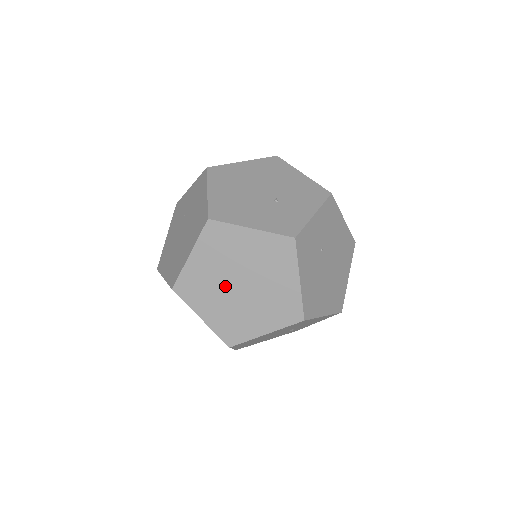
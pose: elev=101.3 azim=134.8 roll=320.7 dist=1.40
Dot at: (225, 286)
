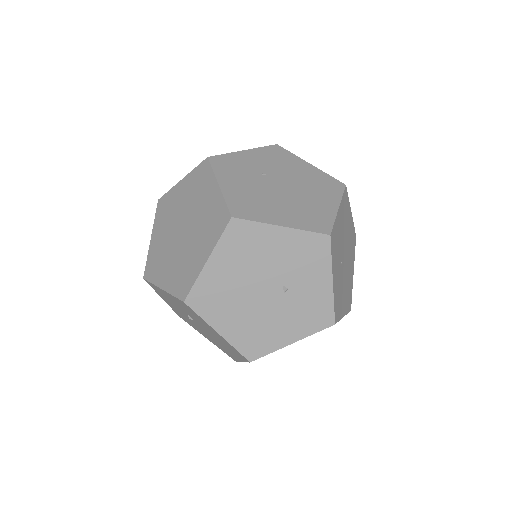
Dot at: (173, 242)
